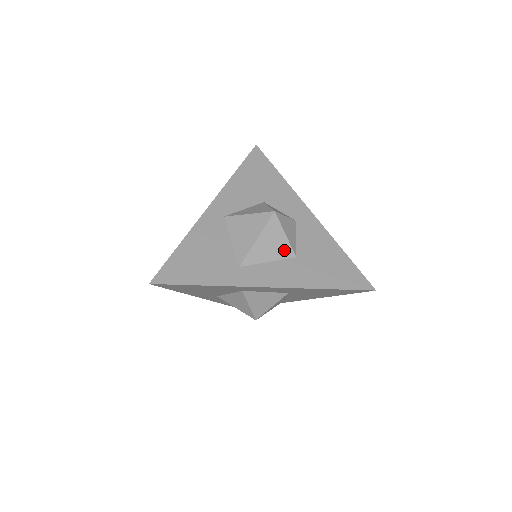
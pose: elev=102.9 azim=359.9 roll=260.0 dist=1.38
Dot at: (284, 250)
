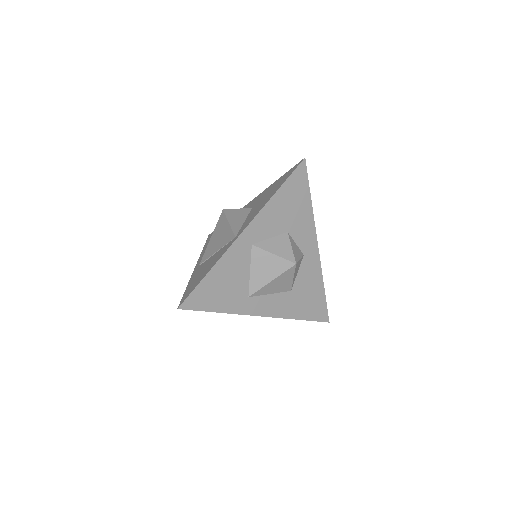
Dot at: (286, 287)
